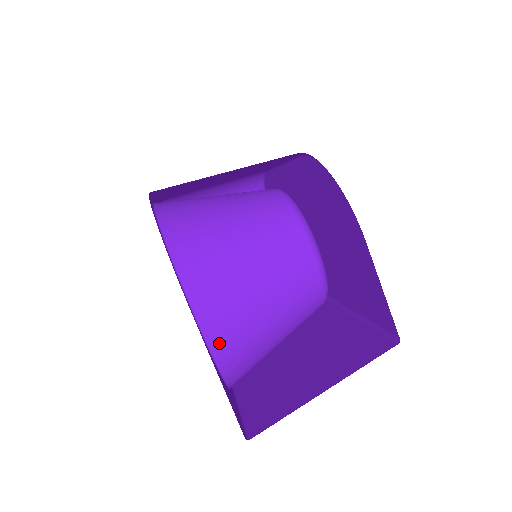
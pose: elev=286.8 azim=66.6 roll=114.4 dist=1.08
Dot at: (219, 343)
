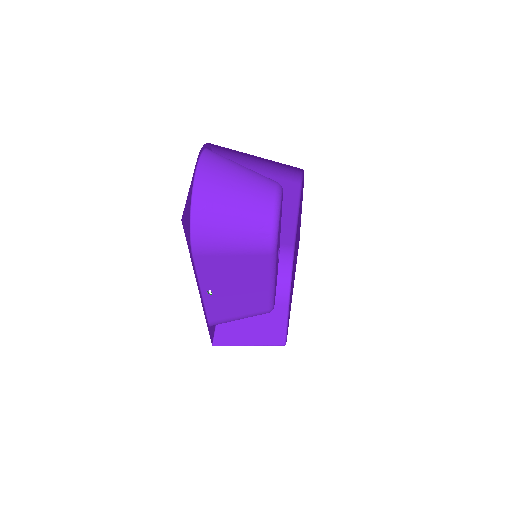
Dot at: (200, 186)
